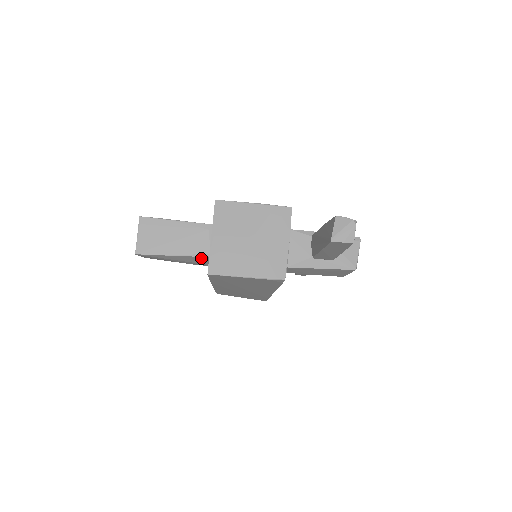
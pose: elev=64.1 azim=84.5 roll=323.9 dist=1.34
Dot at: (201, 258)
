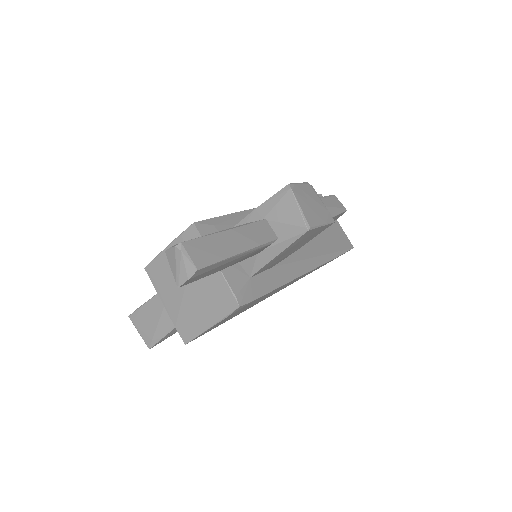
Dot at: occluded
